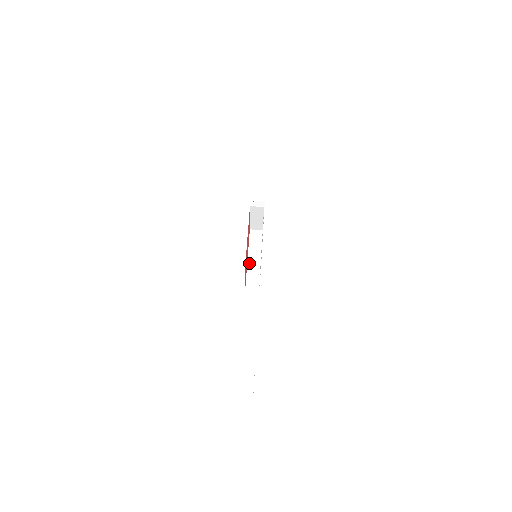
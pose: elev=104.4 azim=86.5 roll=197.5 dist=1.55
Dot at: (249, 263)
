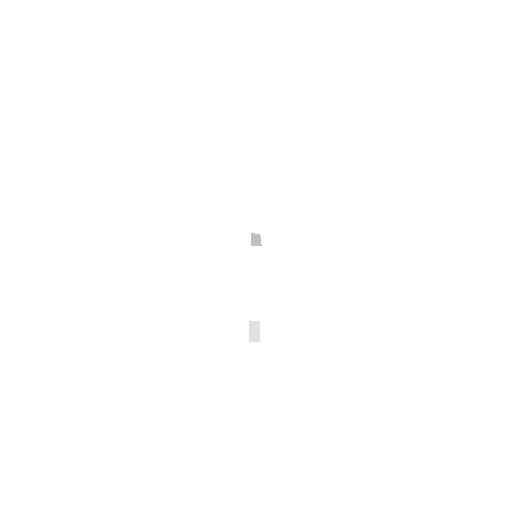
Dot at: (251, 303)
